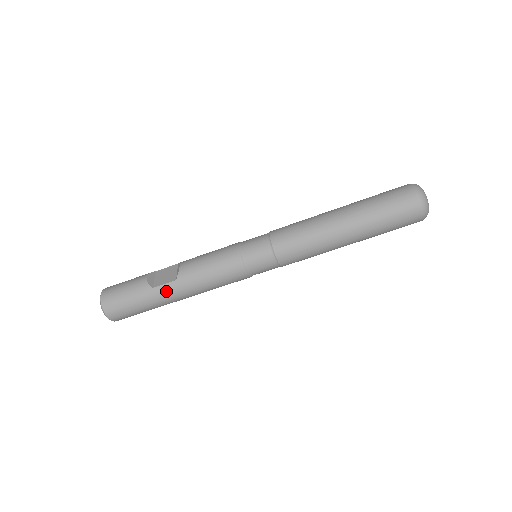
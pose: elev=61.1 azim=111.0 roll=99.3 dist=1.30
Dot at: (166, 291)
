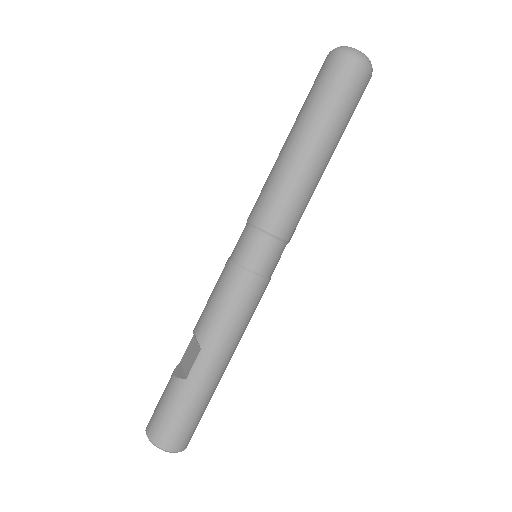
Dot at: (201, 369)
